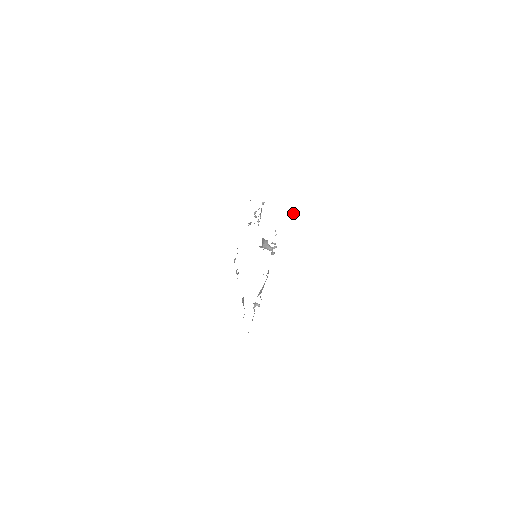
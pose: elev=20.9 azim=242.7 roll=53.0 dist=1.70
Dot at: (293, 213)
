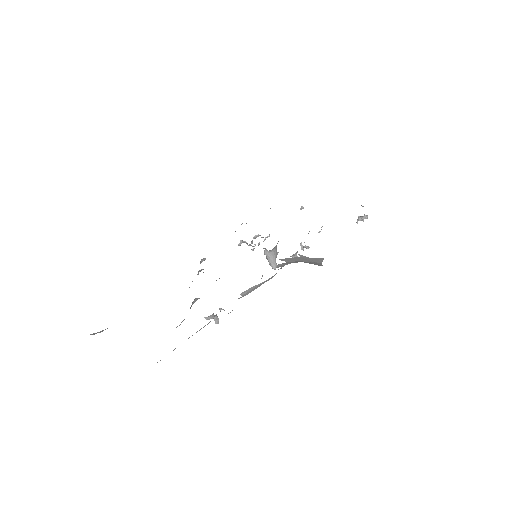
Dot at: (365, 216)
